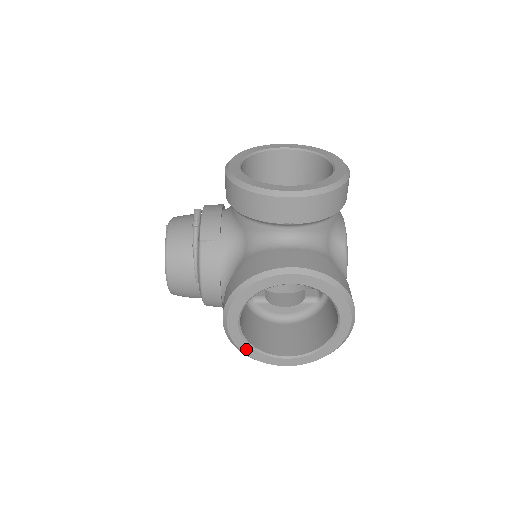
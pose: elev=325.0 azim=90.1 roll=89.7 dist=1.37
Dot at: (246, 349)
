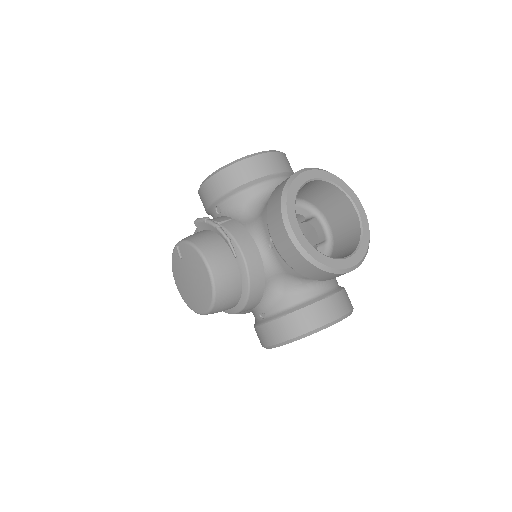
Dot at: (317, 256)
